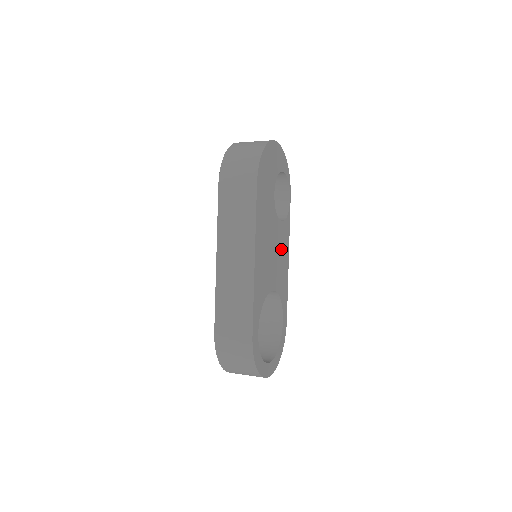
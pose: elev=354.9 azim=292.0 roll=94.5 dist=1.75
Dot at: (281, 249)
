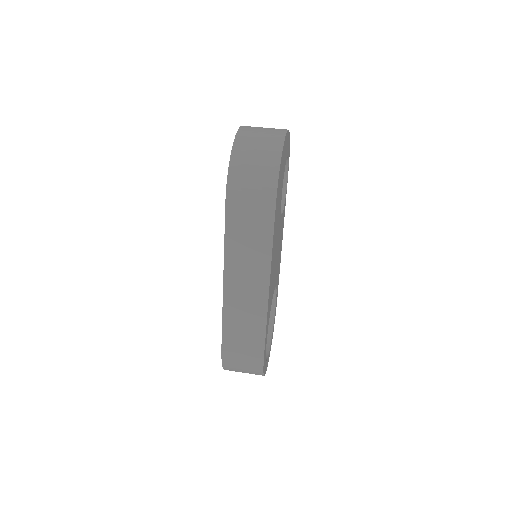
Dot at: (280, 241)
